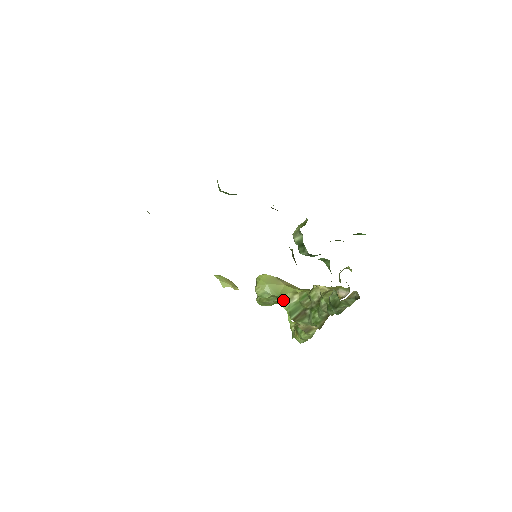
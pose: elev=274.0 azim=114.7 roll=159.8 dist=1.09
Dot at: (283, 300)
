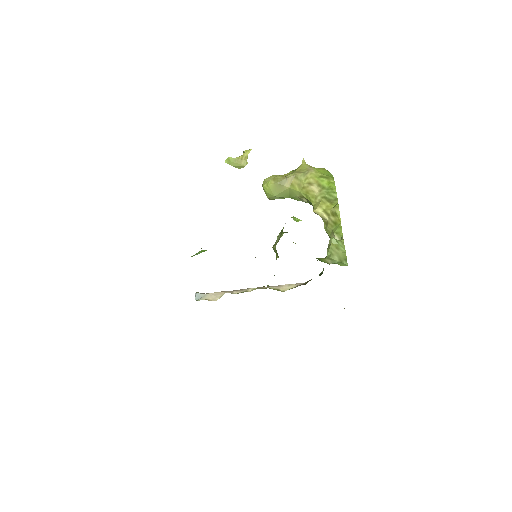
Dot at: occluded
